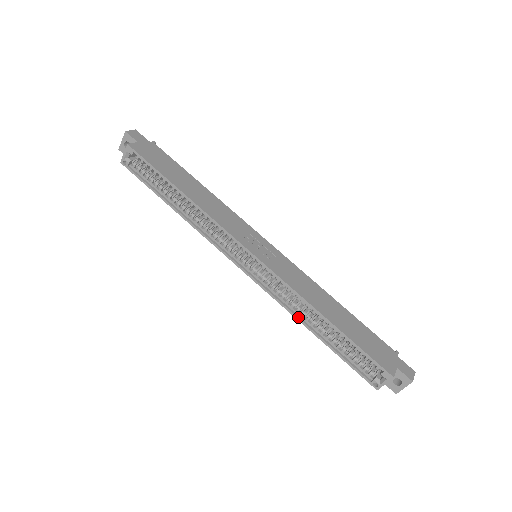
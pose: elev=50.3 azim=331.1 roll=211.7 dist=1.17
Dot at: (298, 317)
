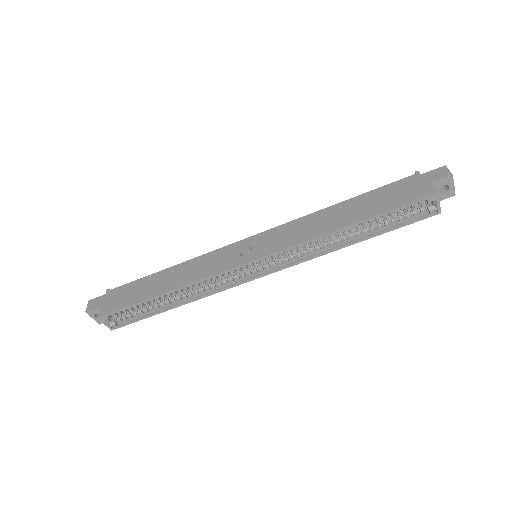
Dot at: (332, 250)
